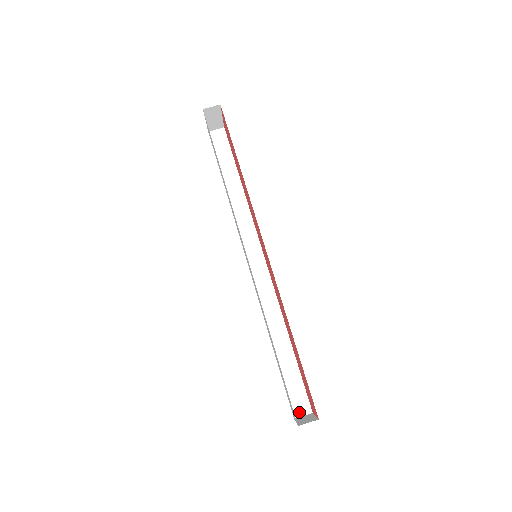
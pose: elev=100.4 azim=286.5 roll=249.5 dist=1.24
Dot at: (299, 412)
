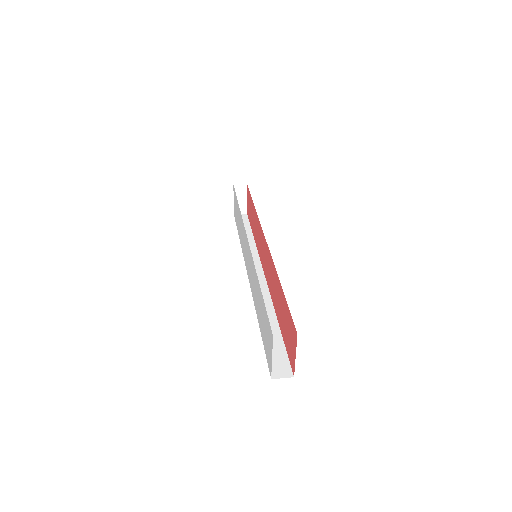
Dot at: (278, 374)
